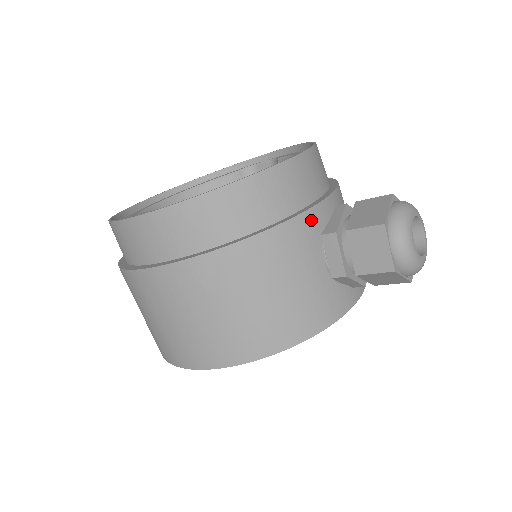
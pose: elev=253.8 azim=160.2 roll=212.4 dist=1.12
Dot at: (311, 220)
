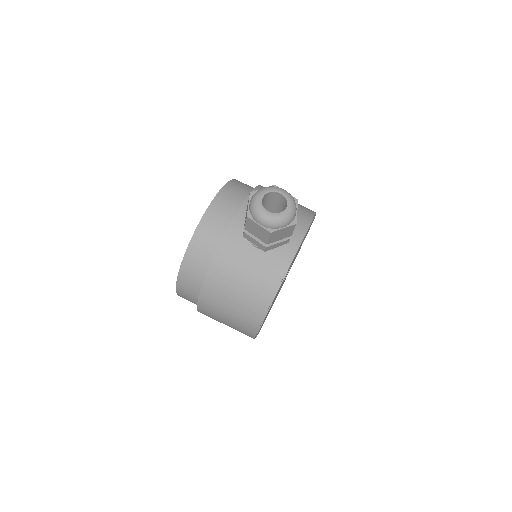
Dot at: (231, 235)
